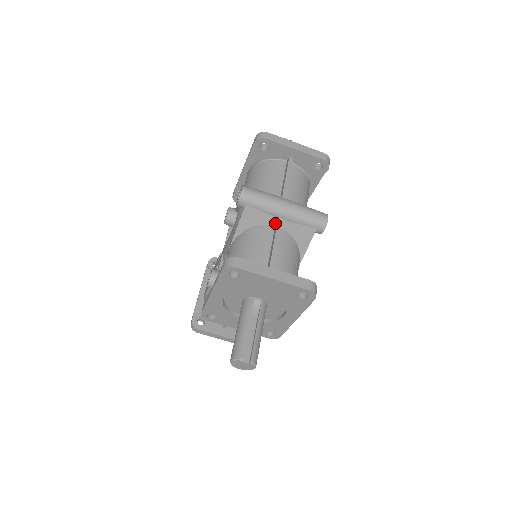
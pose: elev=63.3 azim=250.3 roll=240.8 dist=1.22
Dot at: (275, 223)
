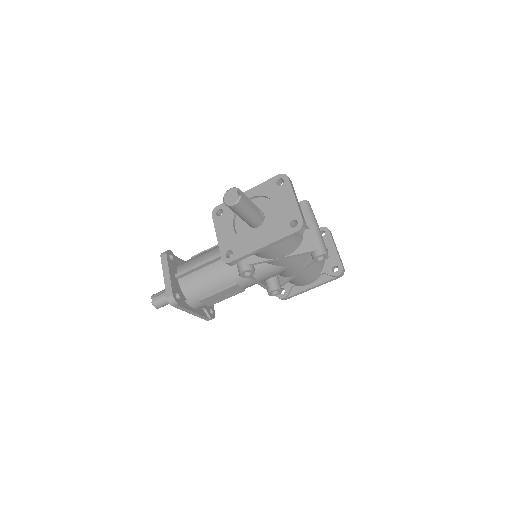
Dot at: occluded
